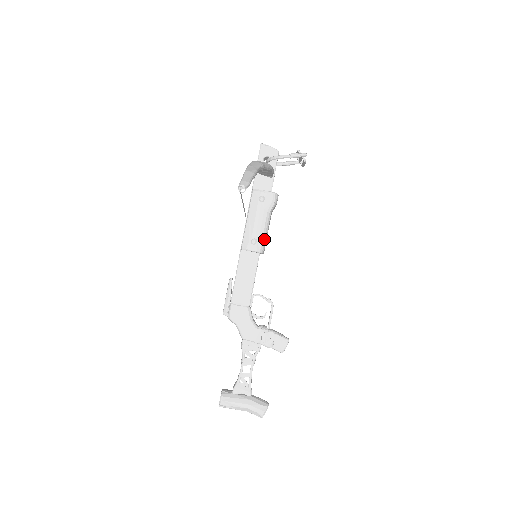
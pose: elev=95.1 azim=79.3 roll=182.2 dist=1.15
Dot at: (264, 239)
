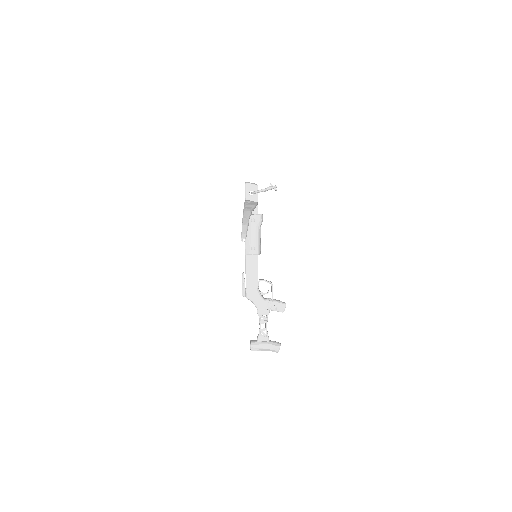
Dot at: (259, 245)
